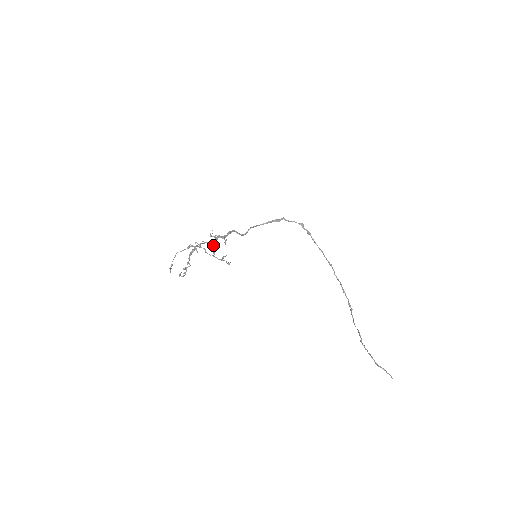
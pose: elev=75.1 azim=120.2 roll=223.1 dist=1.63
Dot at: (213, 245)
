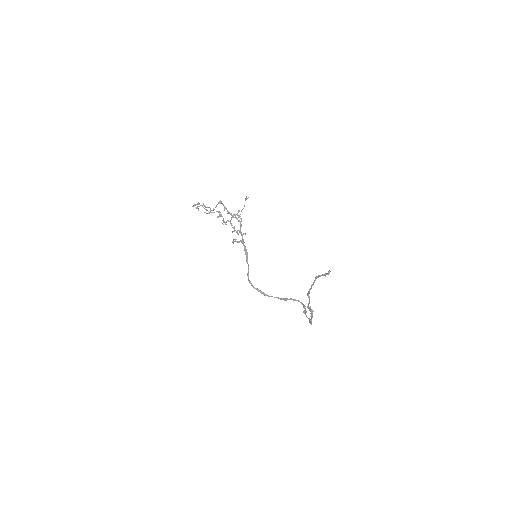
Dot at: (233, 231)
